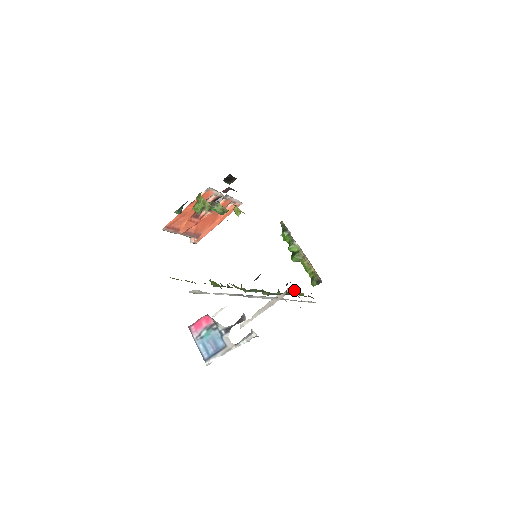
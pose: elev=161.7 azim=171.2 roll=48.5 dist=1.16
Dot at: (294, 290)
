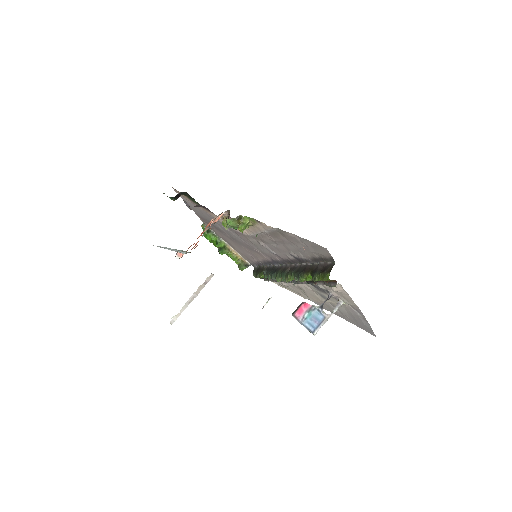
Dot at: (262, 275)
